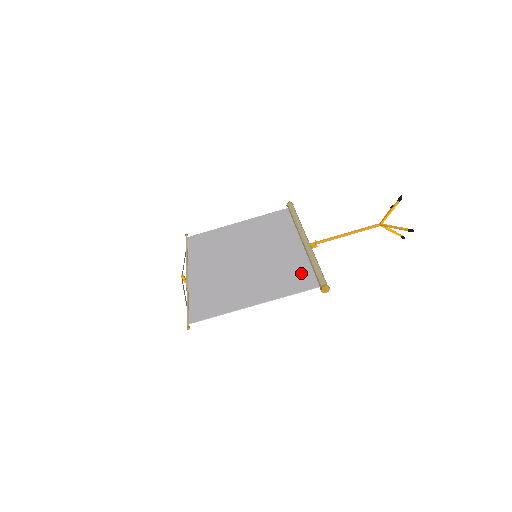
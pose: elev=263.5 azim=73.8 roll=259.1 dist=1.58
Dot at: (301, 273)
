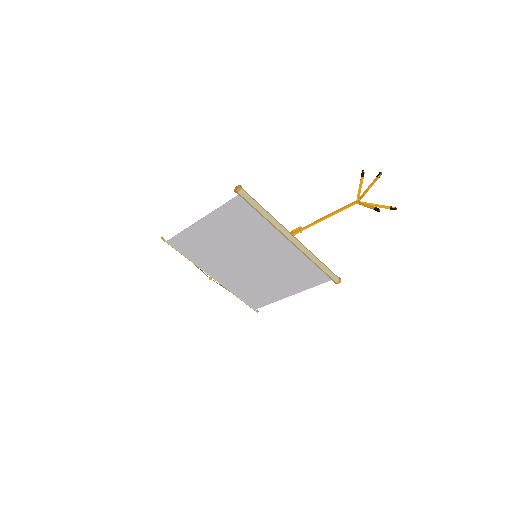
Dot at: (310, 271)
